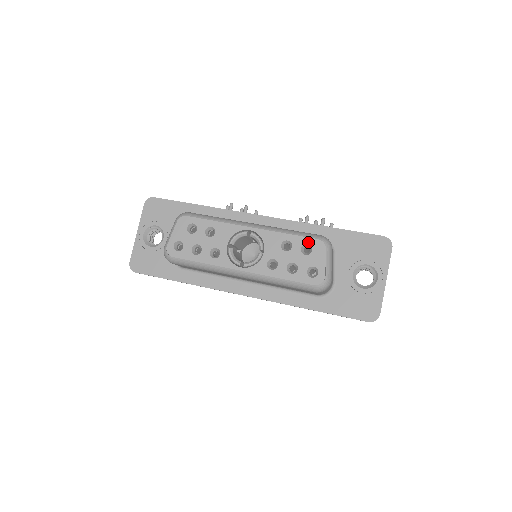
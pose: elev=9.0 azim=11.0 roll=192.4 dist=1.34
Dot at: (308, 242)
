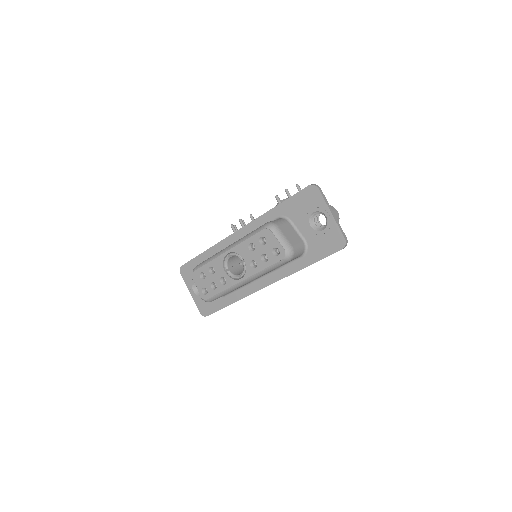
Dot at: (260, 235)
